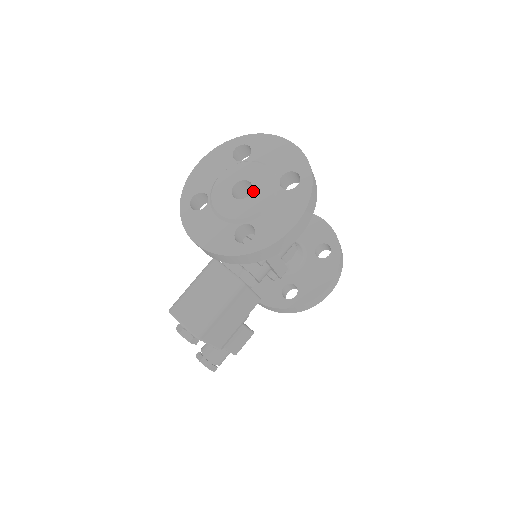
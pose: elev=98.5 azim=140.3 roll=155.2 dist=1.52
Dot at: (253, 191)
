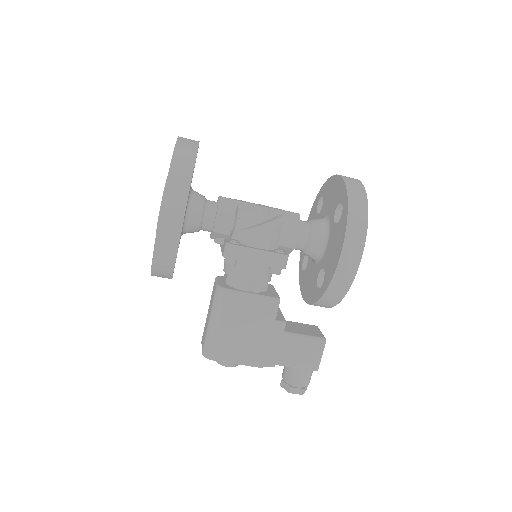
Dot at: occluded
